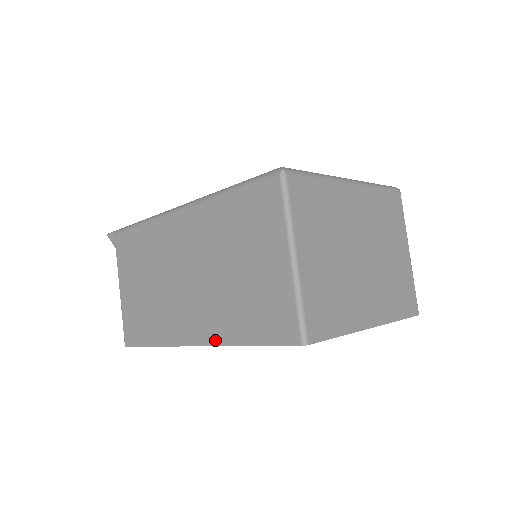
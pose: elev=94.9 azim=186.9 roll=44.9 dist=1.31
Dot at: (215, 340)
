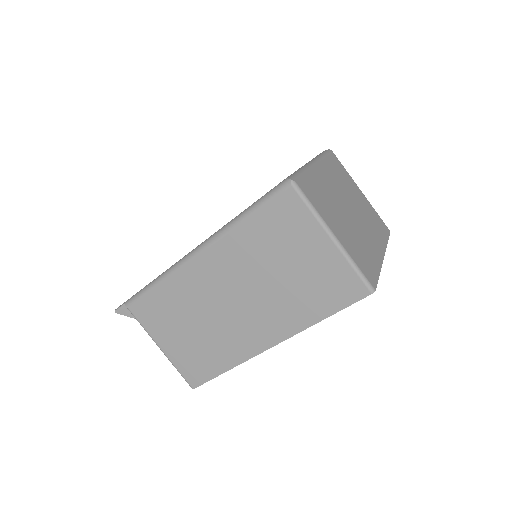
Dot at: (290, 332)
